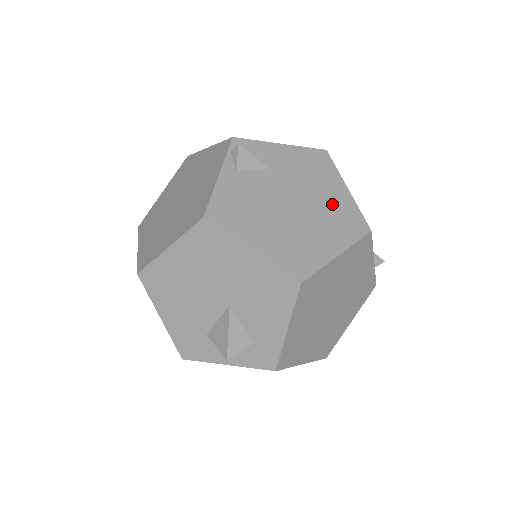
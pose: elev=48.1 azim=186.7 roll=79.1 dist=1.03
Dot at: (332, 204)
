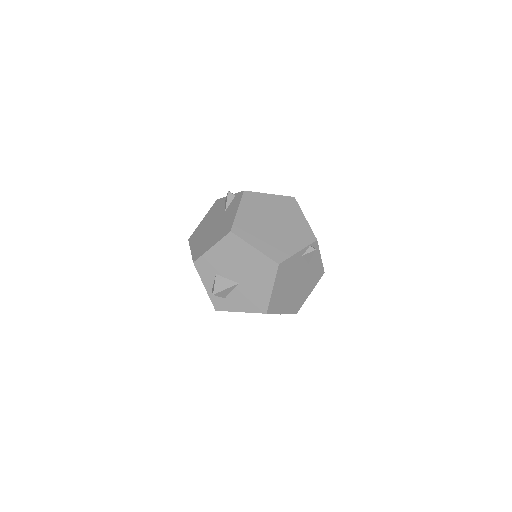
Dot at: (302, 295)
